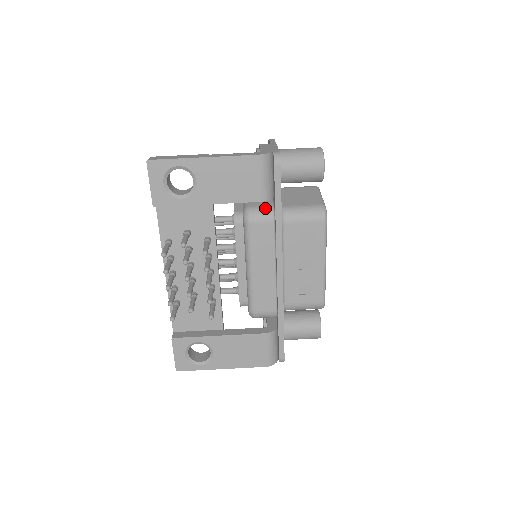
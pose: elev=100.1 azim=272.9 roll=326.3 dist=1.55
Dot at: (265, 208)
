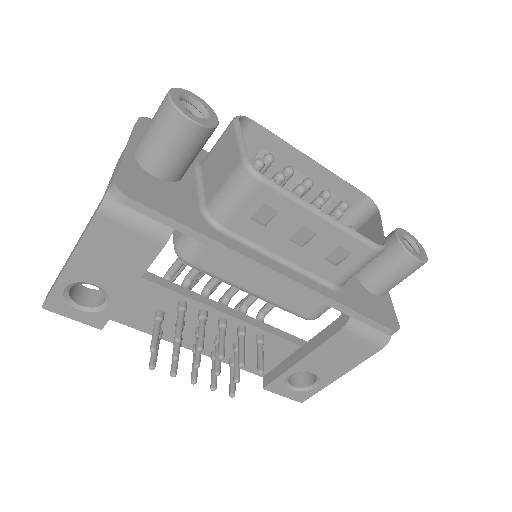
Dot at: occluded
